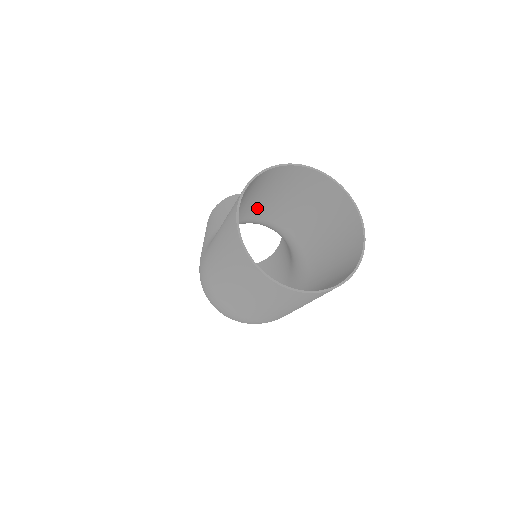
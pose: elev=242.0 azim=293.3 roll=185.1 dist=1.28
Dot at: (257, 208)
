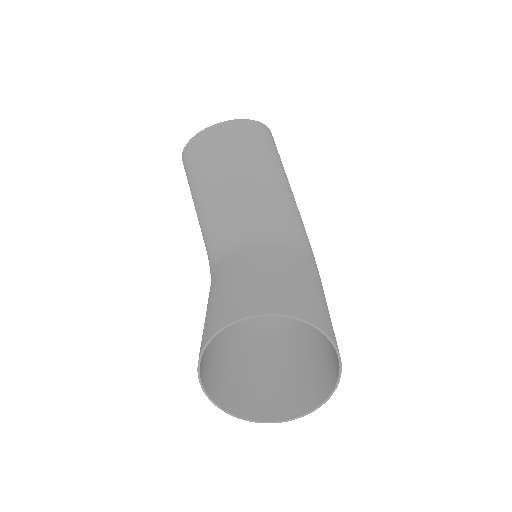
Dot at: (221, 277)
